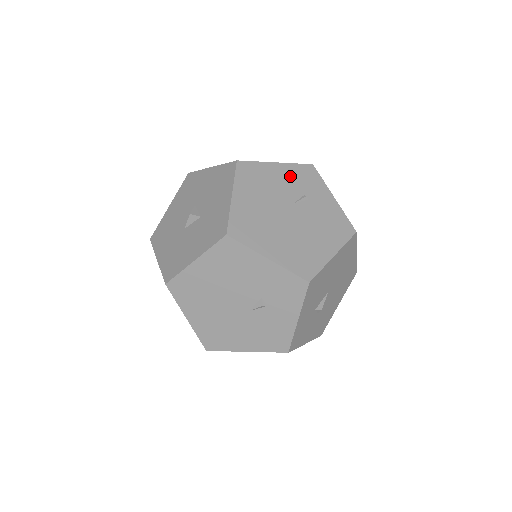
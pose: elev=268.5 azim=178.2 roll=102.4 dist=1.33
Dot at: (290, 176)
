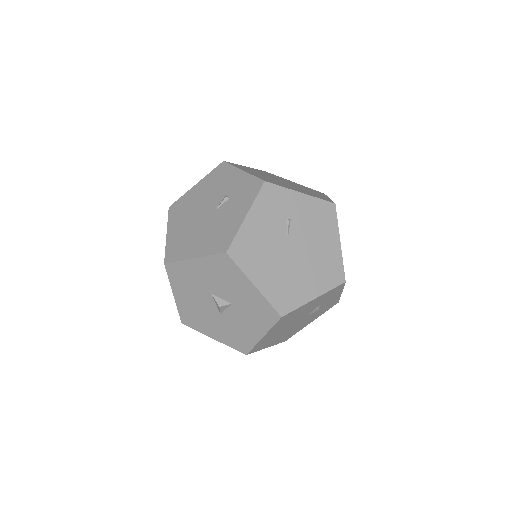
Dot at: (264, 215)
